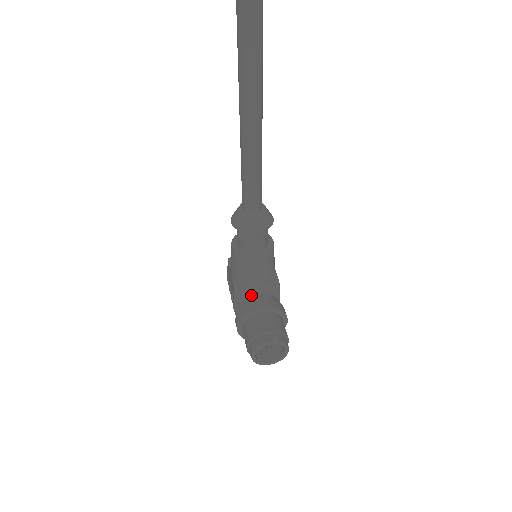
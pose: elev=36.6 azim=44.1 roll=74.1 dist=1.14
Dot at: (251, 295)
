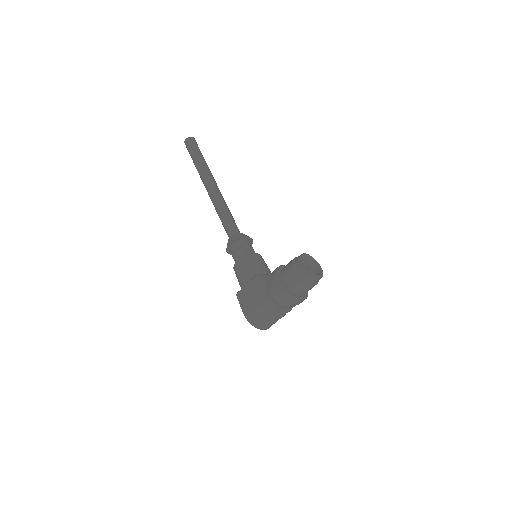
Dot at: occluded
